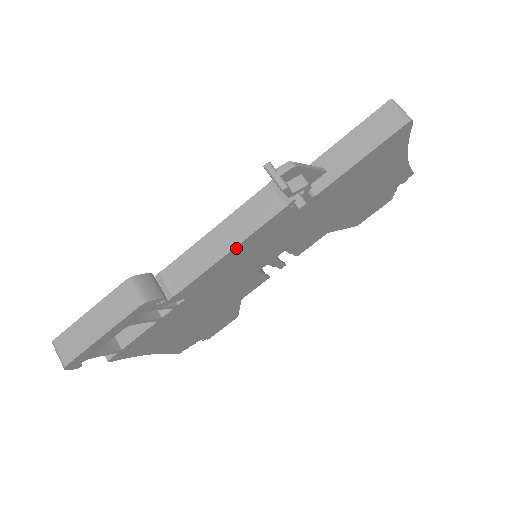
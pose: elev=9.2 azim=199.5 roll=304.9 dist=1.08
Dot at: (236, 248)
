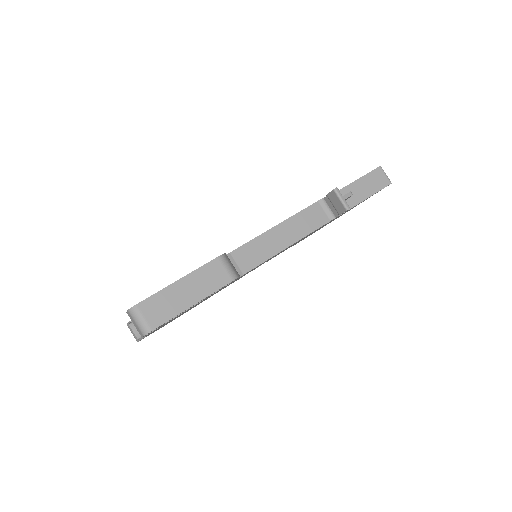
Dot at: occluded
